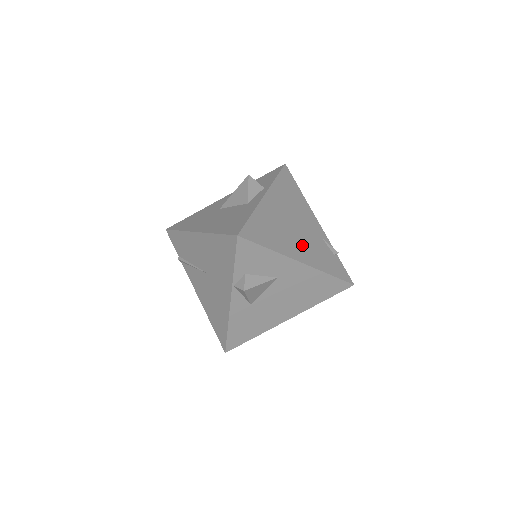
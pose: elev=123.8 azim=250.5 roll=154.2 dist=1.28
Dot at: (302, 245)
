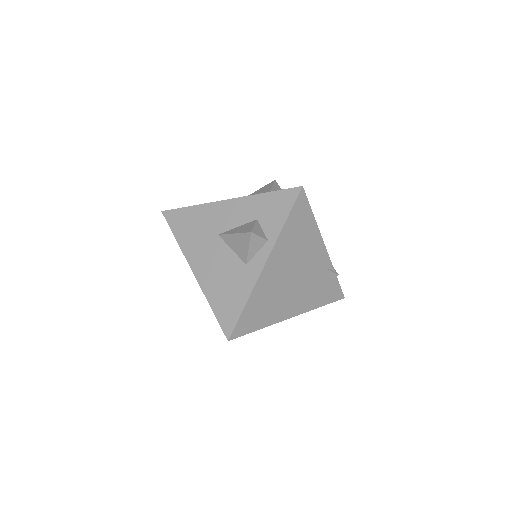
Dot at: (297, 296)
